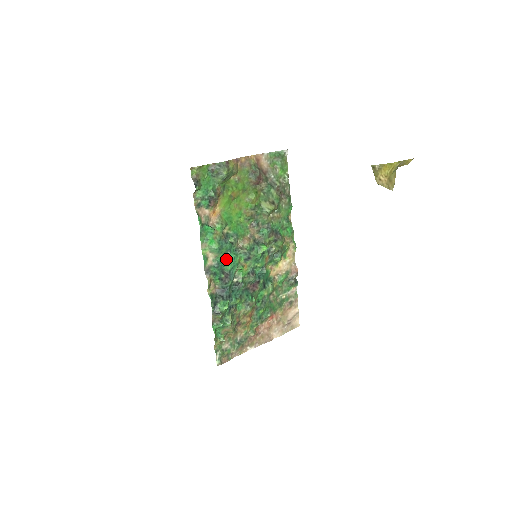
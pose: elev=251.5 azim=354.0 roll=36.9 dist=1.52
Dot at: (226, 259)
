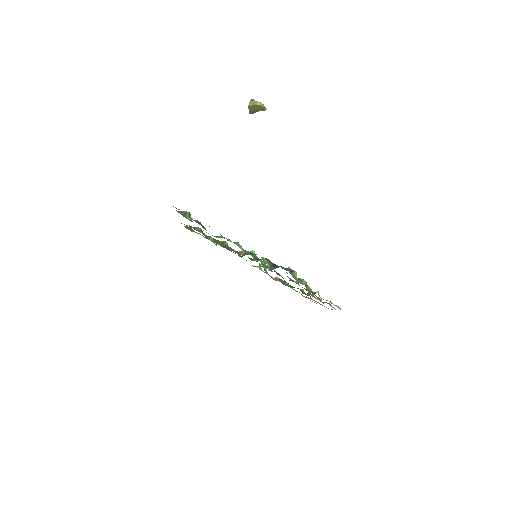
Dot at: (249, 254)
